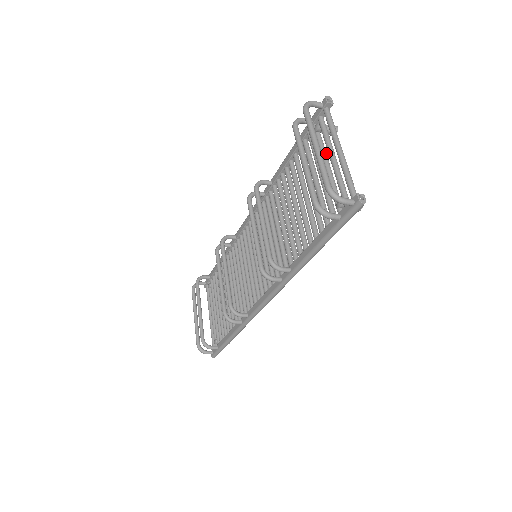
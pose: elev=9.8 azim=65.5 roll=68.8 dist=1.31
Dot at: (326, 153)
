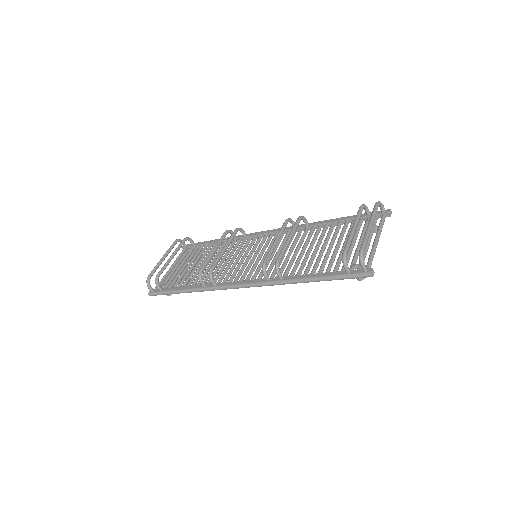
Dot at: occluded
